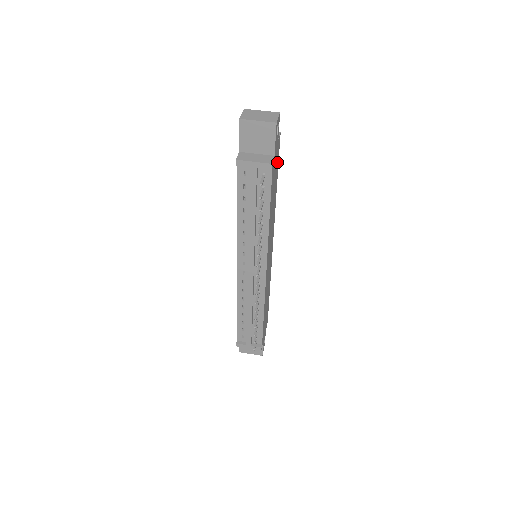
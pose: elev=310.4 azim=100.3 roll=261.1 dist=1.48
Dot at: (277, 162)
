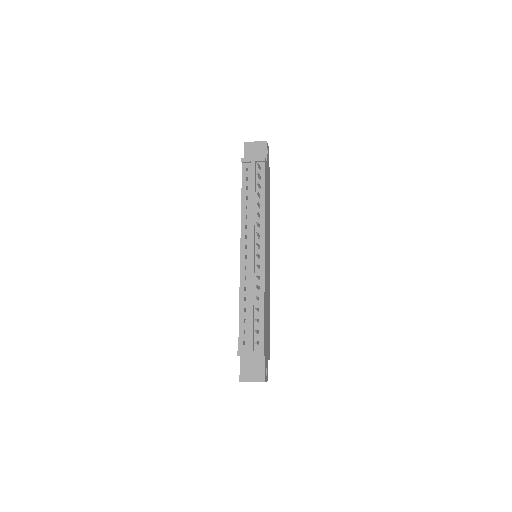
Dot at: (269, 183)
